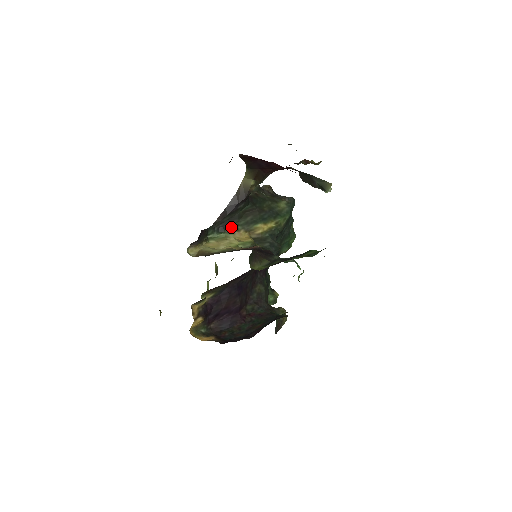
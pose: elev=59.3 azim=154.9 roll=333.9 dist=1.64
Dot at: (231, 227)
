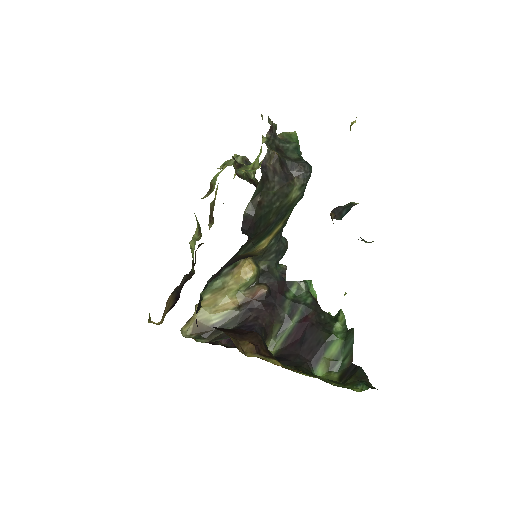
Dot at: (227, 267)
